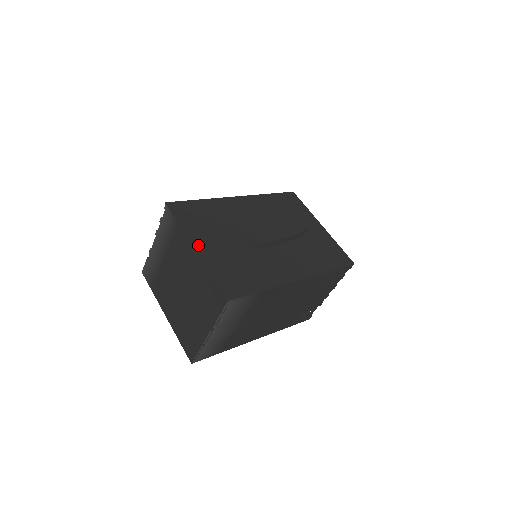
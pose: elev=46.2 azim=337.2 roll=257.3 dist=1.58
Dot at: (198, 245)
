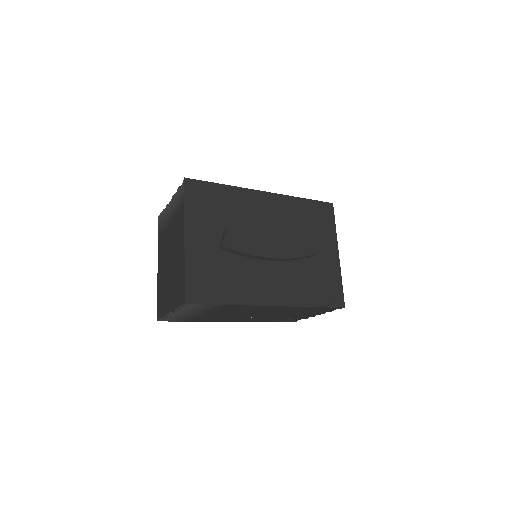
Dot at: (190, 236)
